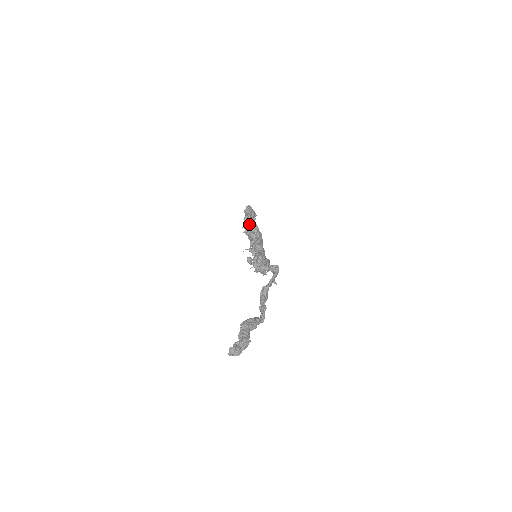
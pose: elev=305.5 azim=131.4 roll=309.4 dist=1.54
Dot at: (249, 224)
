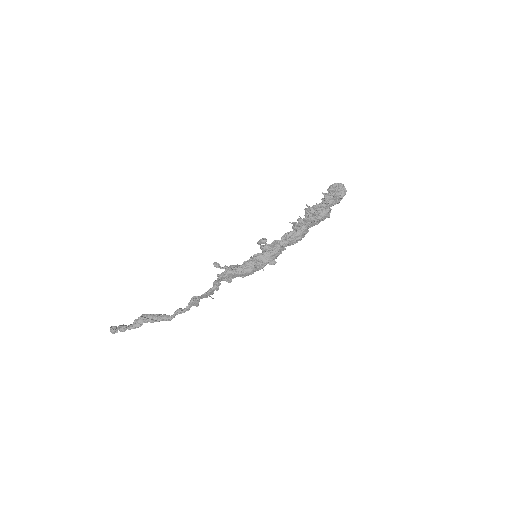
Dot at: (309, 210)
